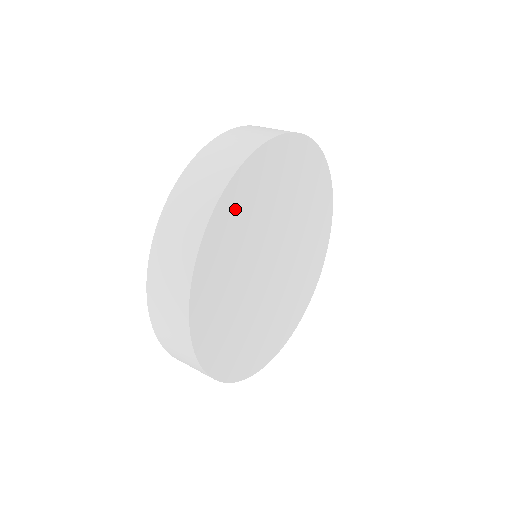
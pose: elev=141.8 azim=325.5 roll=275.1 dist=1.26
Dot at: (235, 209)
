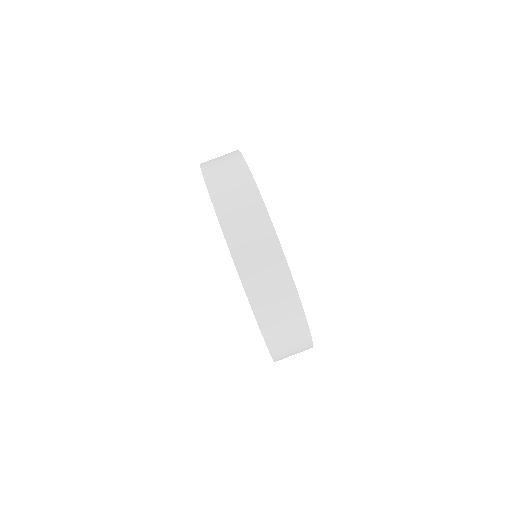
Dot at: occluded
